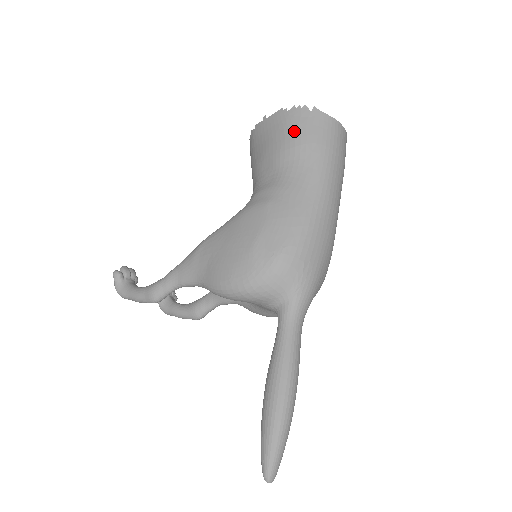
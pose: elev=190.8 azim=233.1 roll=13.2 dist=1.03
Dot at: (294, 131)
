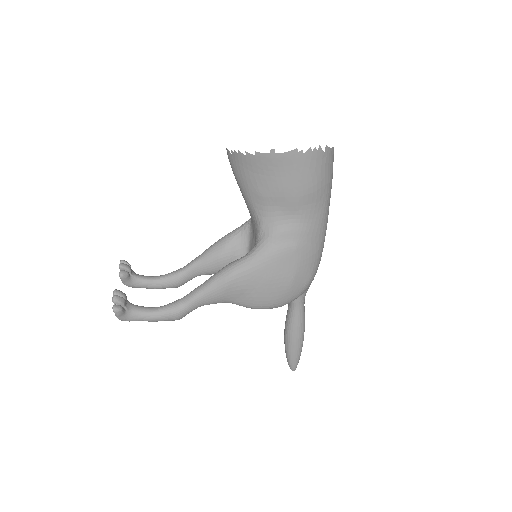
Dot at: (312, 177)
